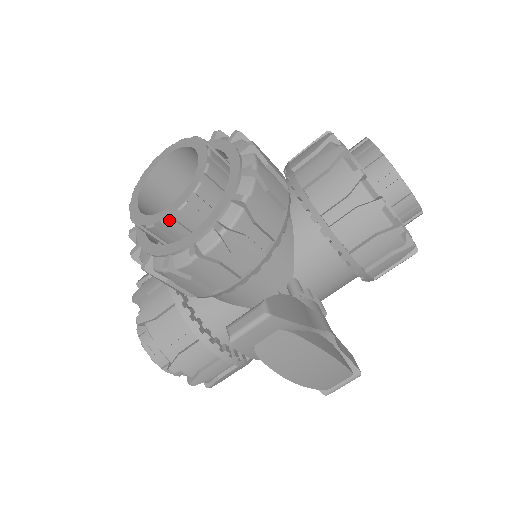
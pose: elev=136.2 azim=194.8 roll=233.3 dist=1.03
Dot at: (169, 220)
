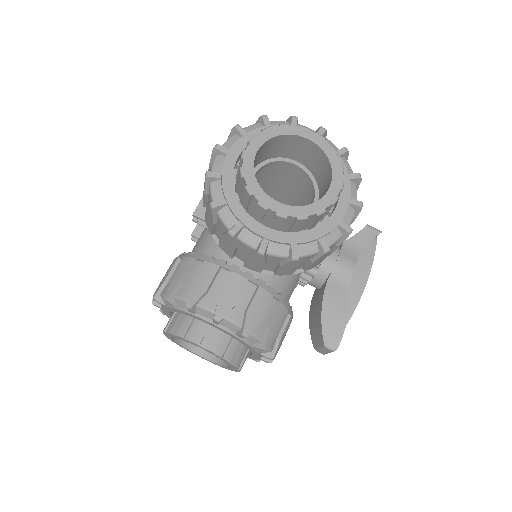
Dot at: occluded
